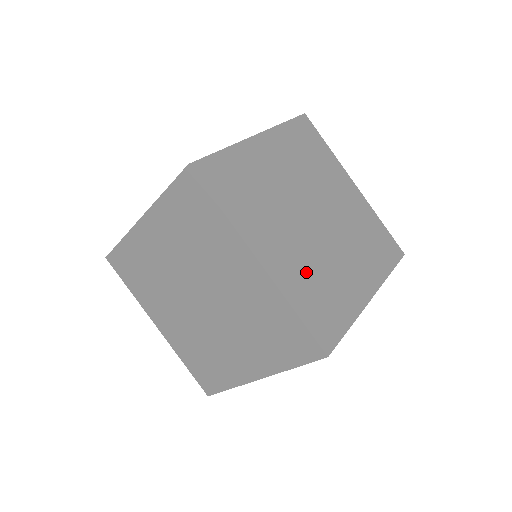
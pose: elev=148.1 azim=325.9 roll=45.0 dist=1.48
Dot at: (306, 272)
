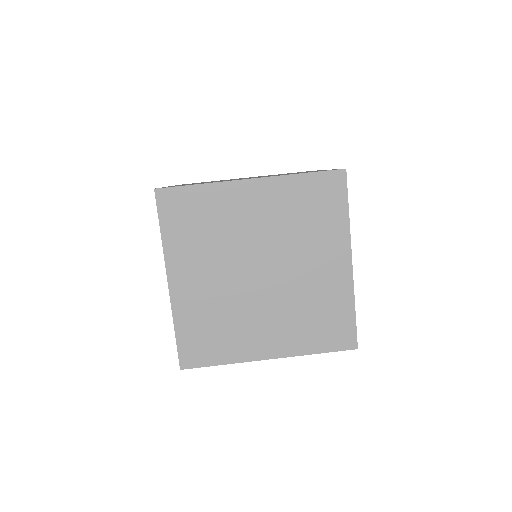
Dot at: occluded
